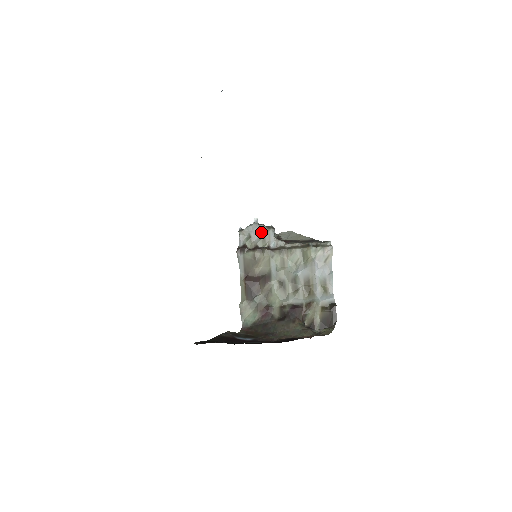
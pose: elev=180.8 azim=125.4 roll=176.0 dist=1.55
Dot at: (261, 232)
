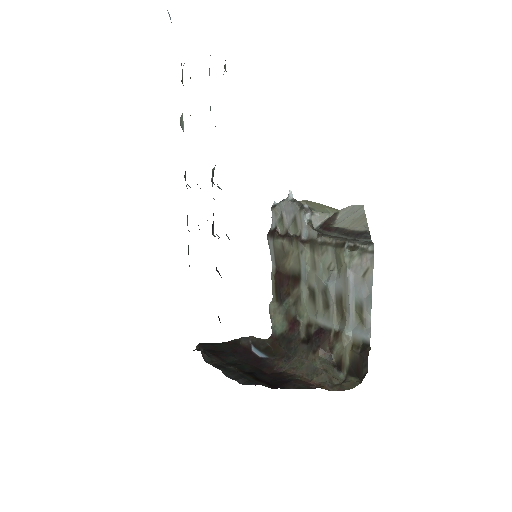
Dot at: (293, 213)
